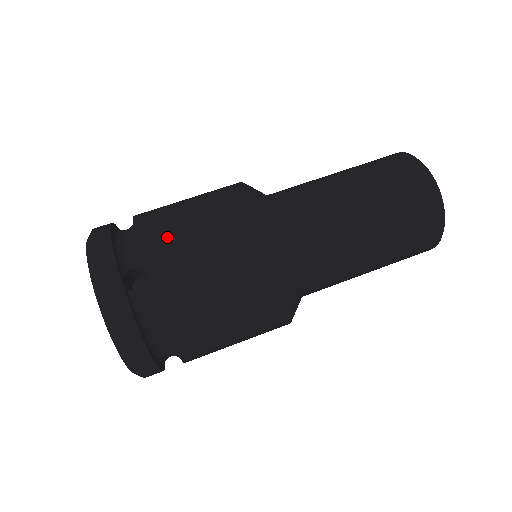
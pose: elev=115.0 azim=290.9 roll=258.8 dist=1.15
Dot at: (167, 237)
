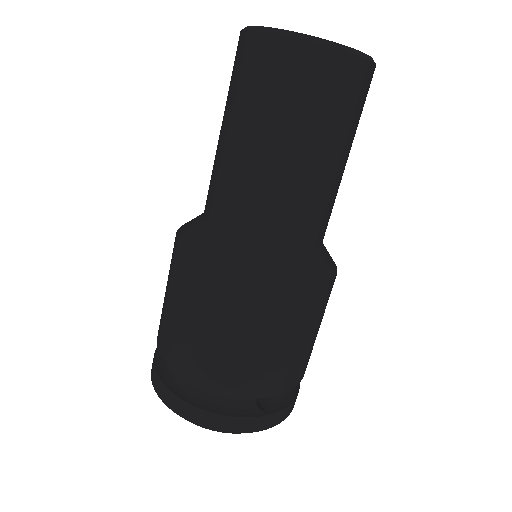
Dot at: (256, 375)
